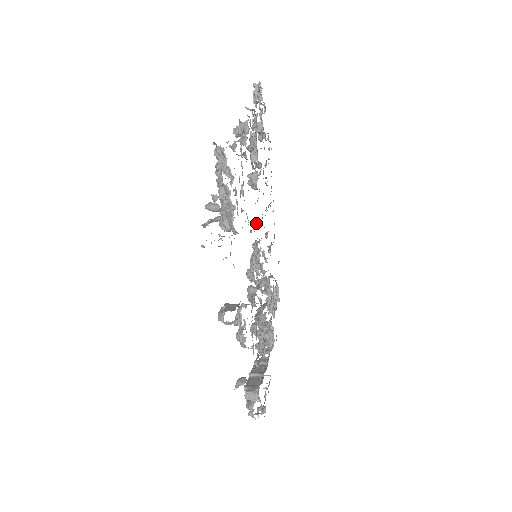
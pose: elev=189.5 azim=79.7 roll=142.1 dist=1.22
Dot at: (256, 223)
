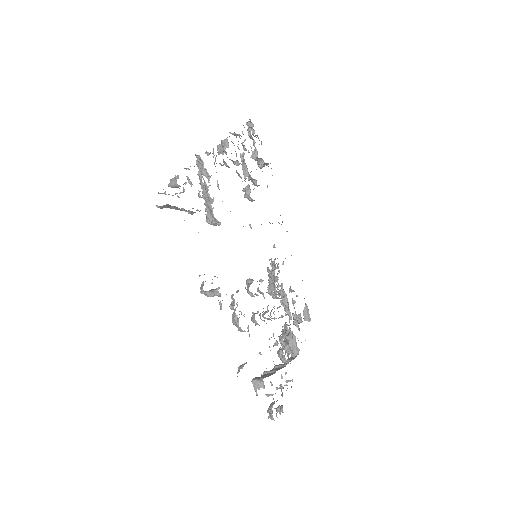
Dot at: (250, 224)
